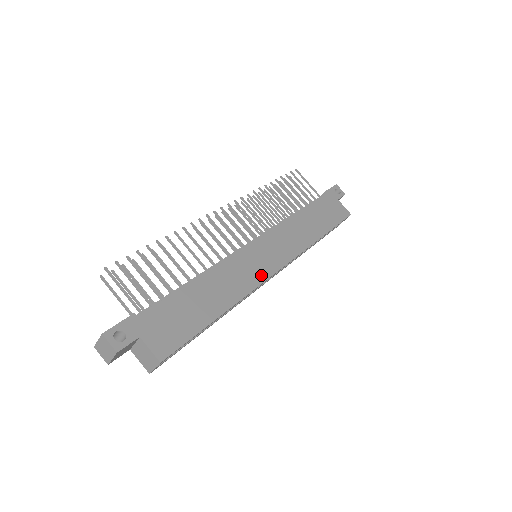
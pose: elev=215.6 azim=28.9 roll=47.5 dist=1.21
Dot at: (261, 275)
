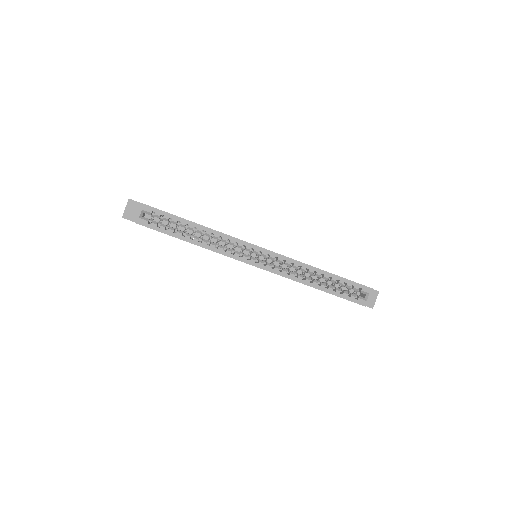
Dot at: (244, 241)
